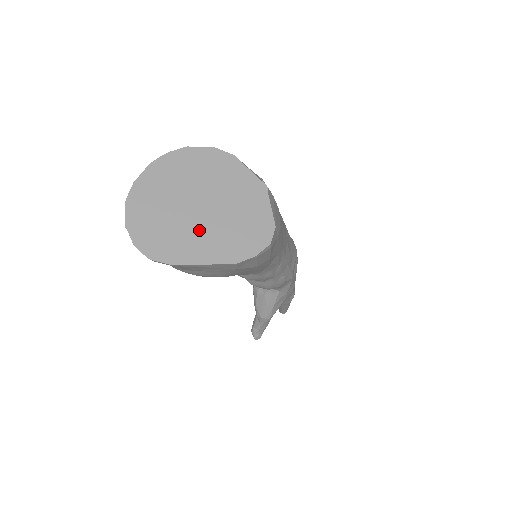
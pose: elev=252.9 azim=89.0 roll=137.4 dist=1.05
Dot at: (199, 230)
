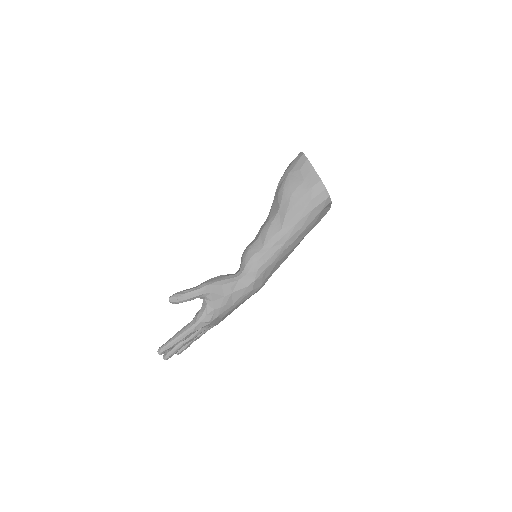
Dot at: occluded
